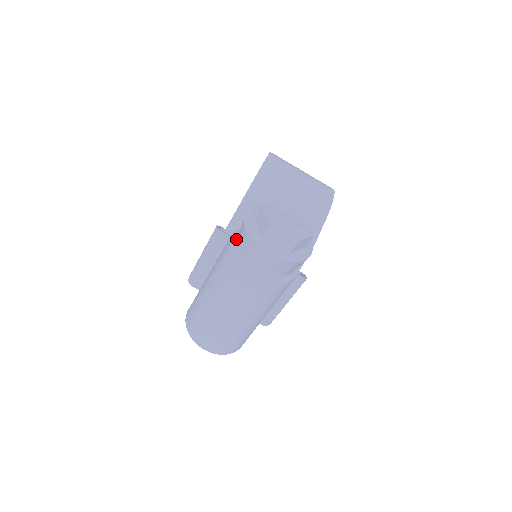
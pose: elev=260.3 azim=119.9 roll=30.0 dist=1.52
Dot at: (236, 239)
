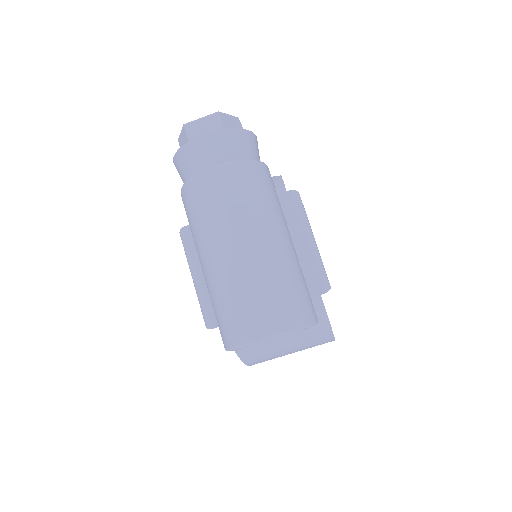
Dot at: occluded
